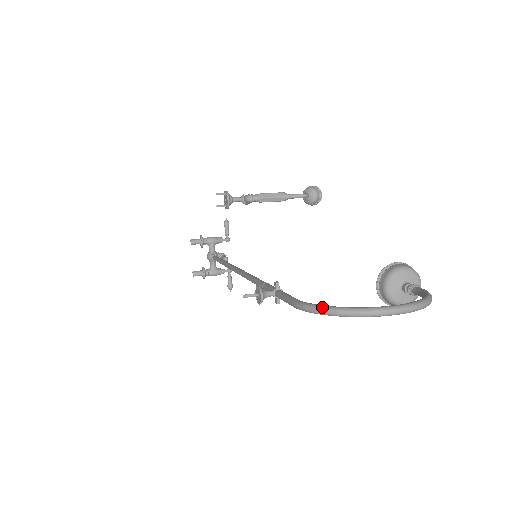
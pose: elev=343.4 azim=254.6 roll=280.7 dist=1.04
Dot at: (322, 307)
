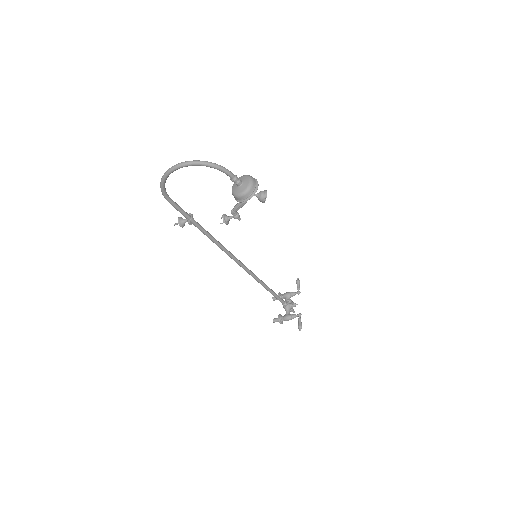
Dot at: (161, 185)
